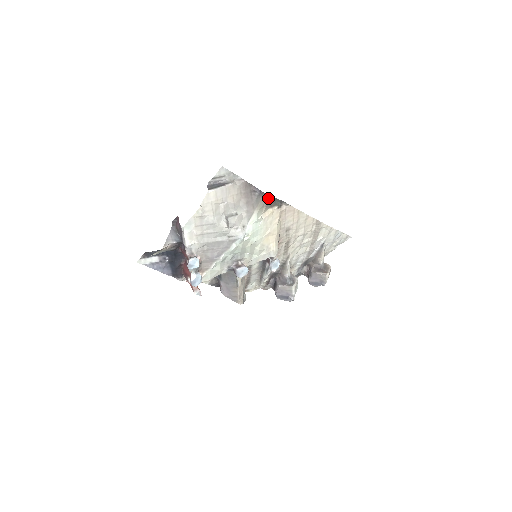
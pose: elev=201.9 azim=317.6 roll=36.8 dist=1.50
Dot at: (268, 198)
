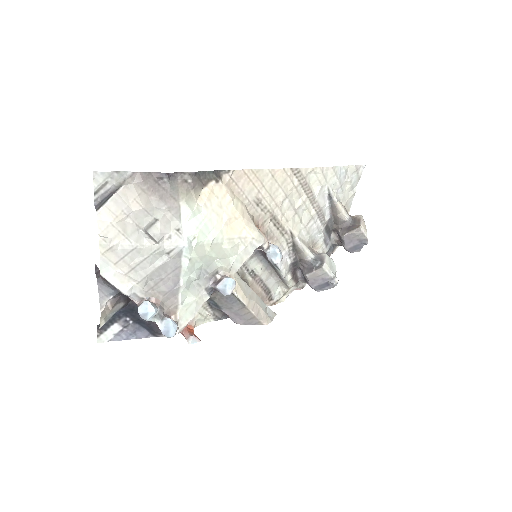
Dot at: (187, 177)
